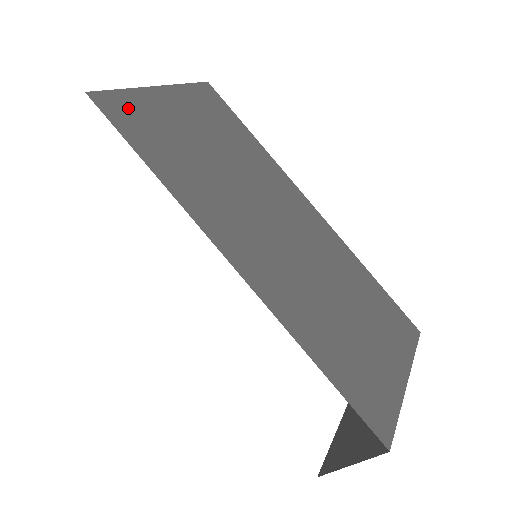
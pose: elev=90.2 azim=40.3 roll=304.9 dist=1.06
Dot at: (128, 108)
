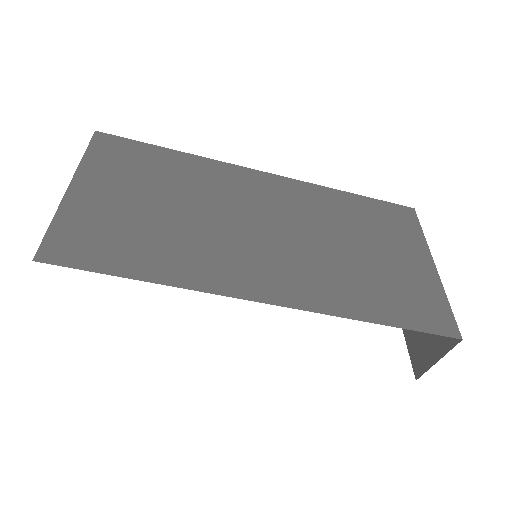
Dot at: (73, 238)
